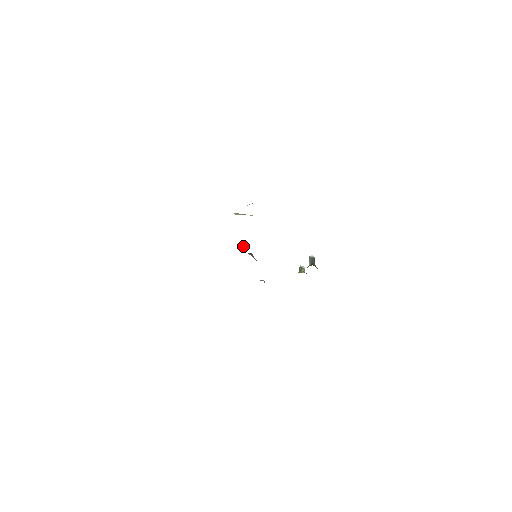
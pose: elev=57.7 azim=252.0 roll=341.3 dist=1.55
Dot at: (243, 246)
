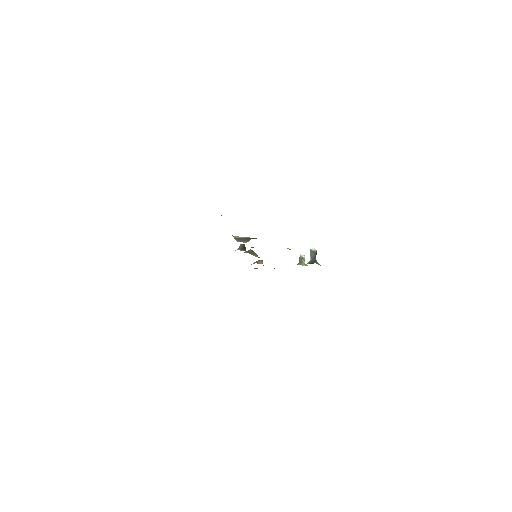
Dot at: (242, 248)
